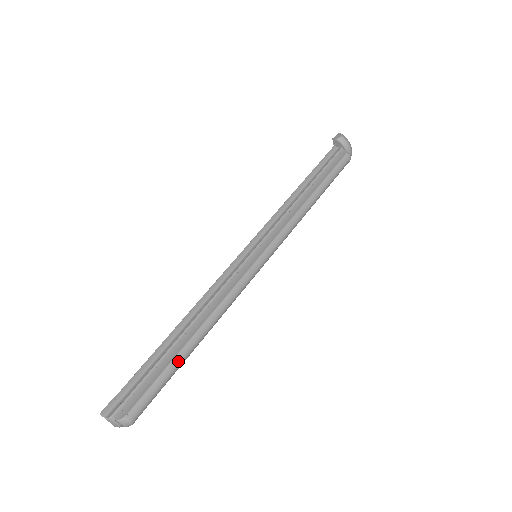
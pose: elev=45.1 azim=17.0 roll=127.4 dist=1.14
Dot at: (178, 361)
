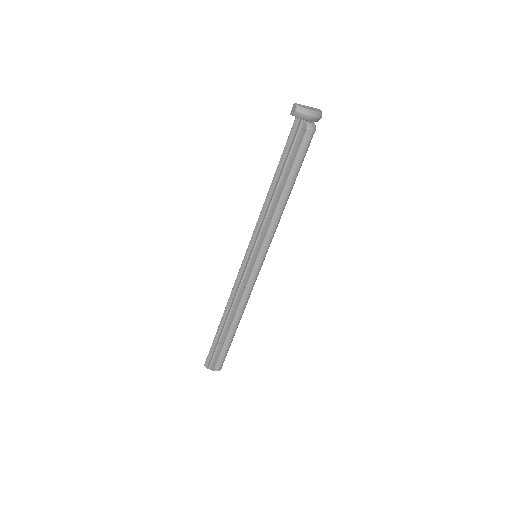
Dot at: (229, 340)
